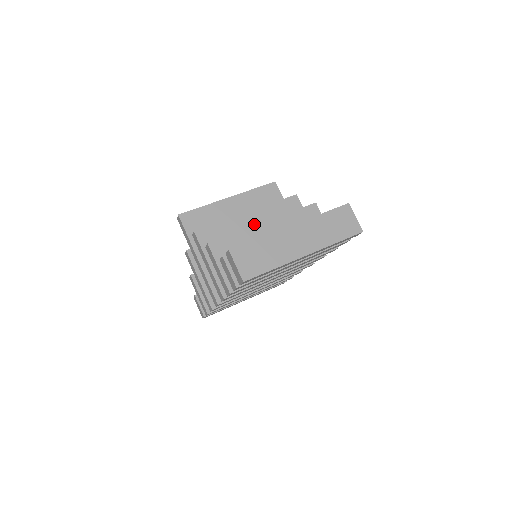
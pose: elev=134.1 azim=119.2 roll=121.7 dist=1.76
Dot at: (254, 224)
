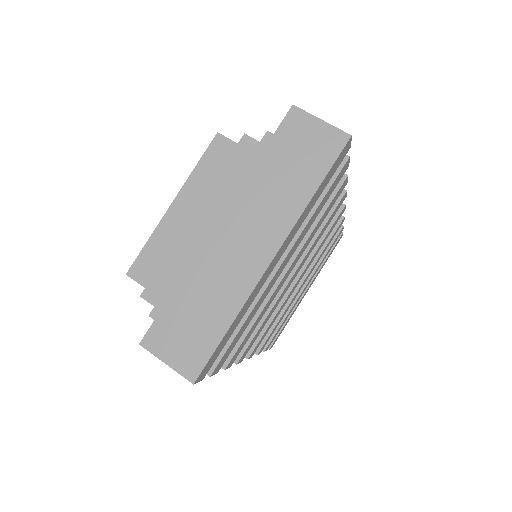
Dot at: occluded
